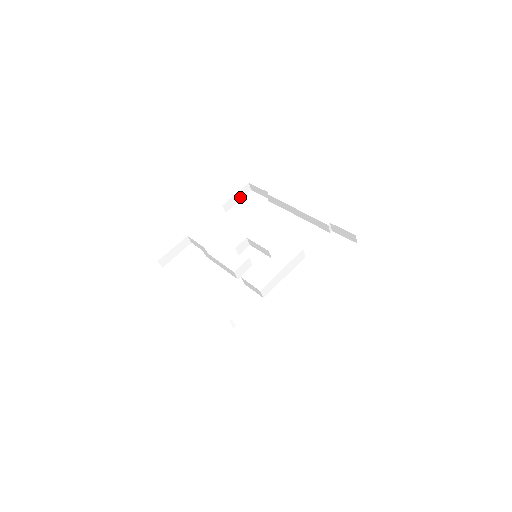
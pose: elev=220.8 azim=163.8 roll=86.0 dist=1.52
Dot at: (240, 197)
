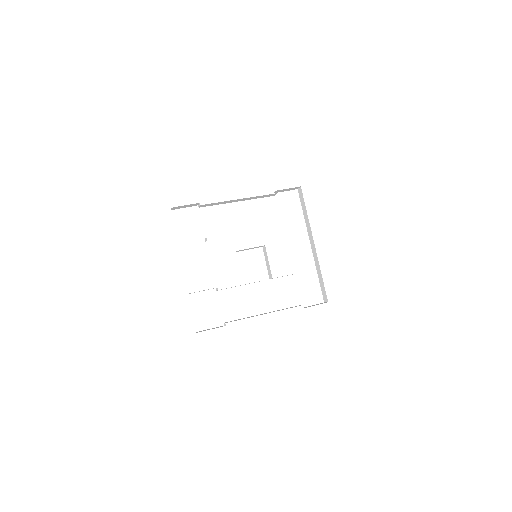
Dot at: occluded
